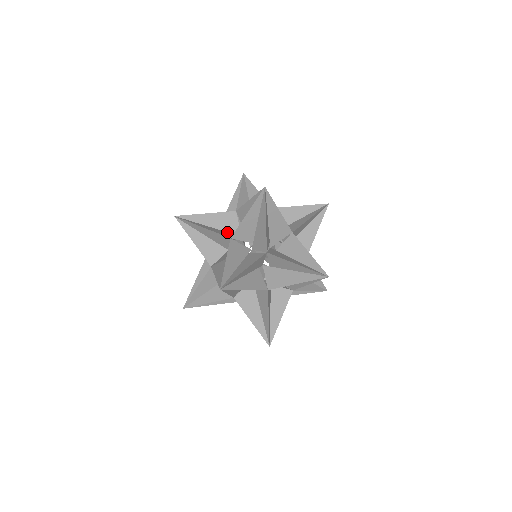
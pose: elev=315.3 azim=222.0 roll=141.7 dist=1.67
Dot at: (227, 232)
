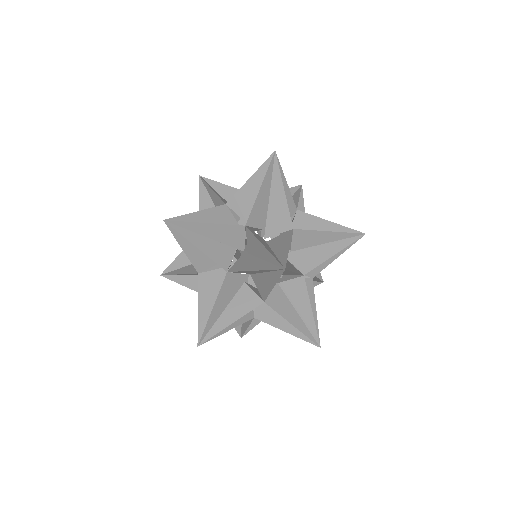
Dot at: (227, 246)
